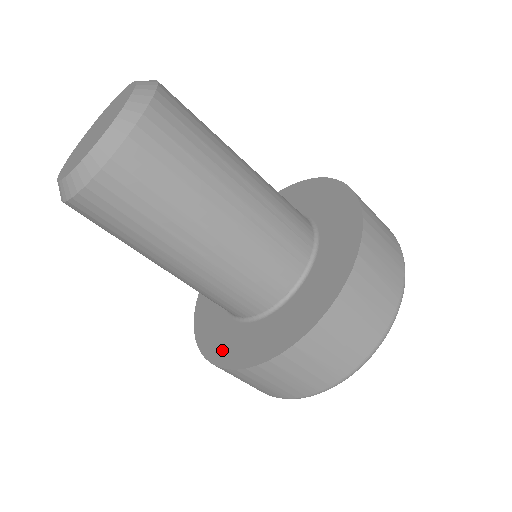
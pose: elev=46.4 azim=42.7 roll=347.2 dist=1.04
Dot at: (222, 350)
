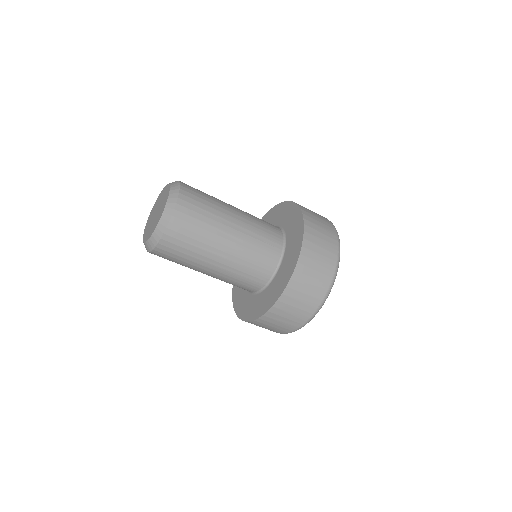
Dot at: (244, 311)
